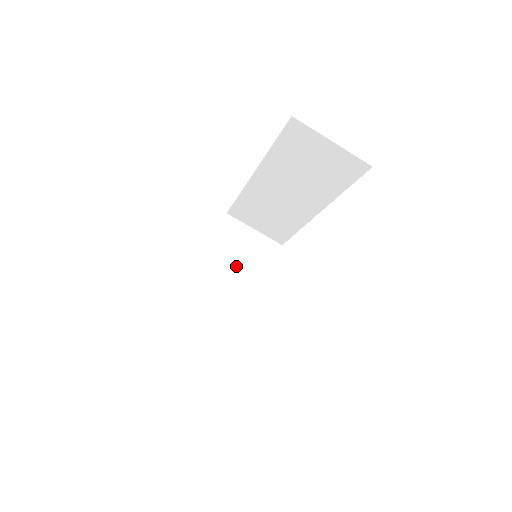
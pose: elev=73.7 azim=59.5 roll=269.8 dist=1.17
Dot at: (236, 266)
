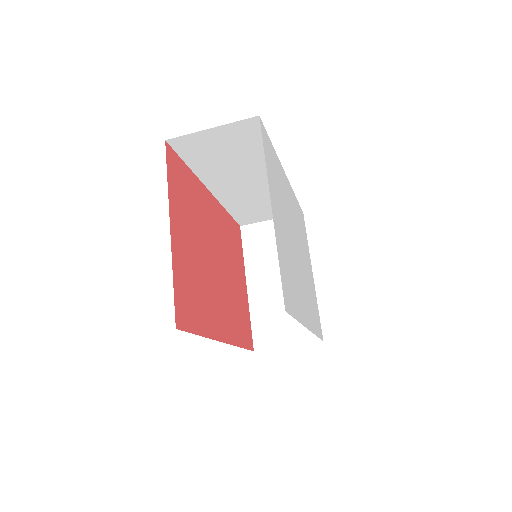
Dot at: (277, 262)
